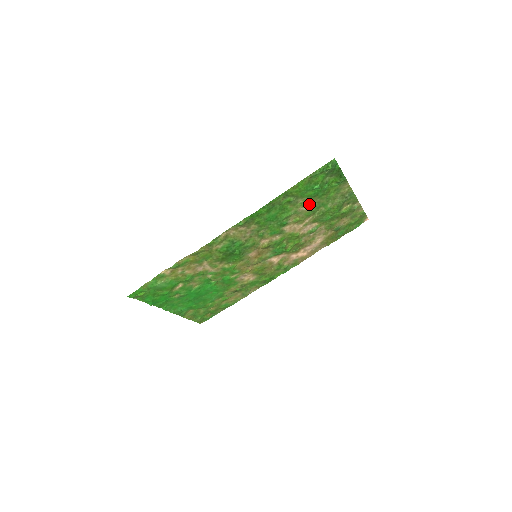
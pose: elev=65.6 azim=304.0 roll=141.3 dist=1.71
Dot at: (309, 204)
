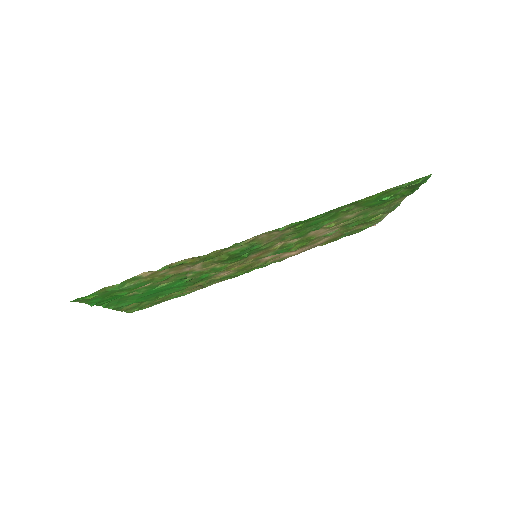
Dot at: (357, 212)
